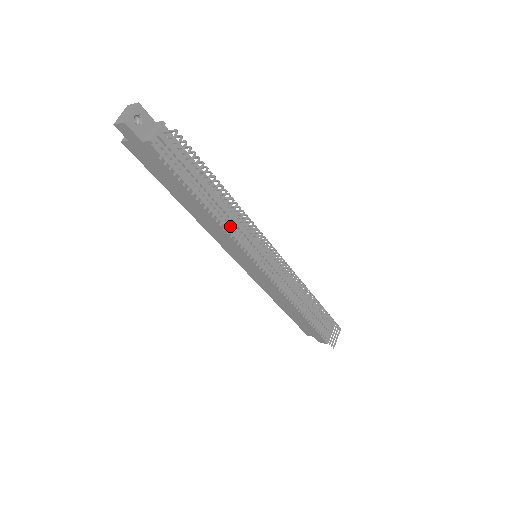
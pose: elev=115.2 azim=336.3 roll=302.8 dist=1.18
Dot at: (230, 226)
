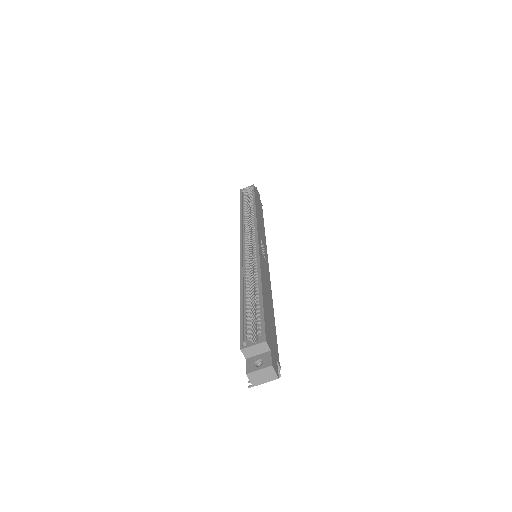
Dot at: occluded
